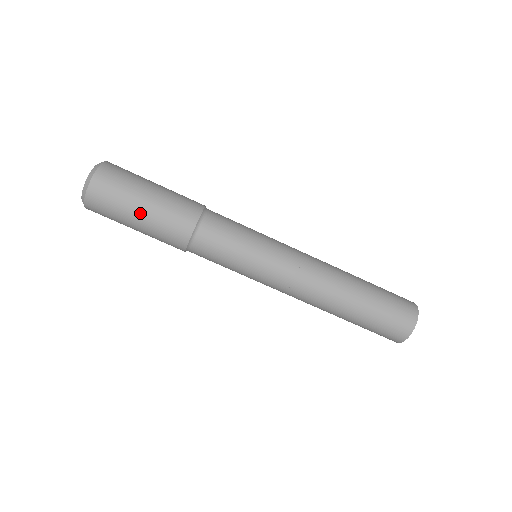
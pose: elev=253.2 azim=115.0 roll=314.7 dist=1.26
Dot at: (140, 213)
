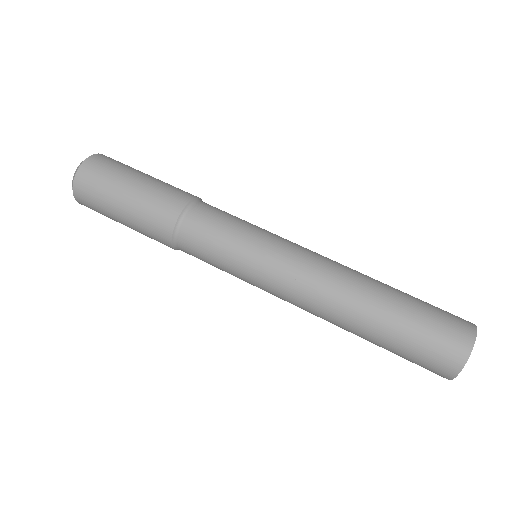
Dot at: (140, 177)
